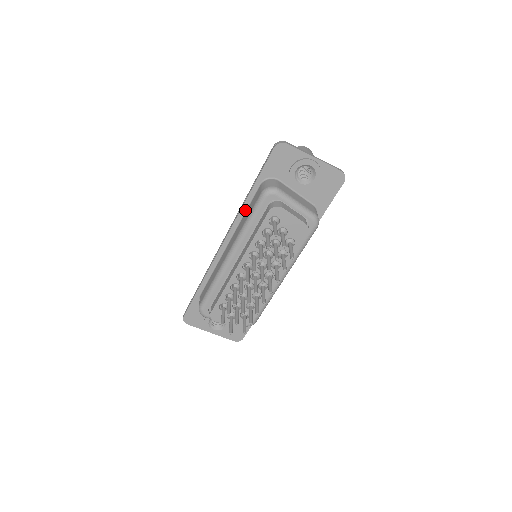
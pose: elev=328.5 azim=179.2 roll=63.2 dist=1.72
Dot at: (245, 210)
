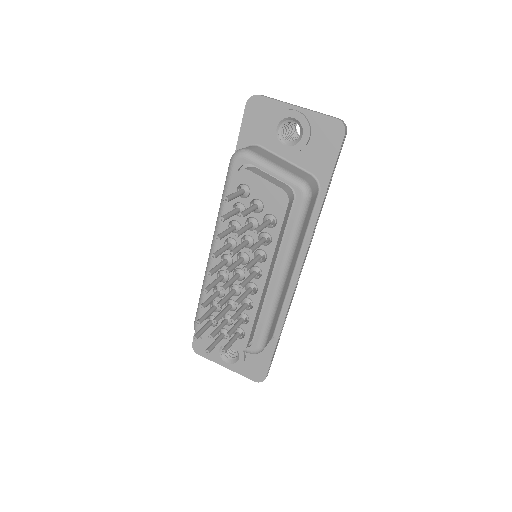
Dot at: occluded
